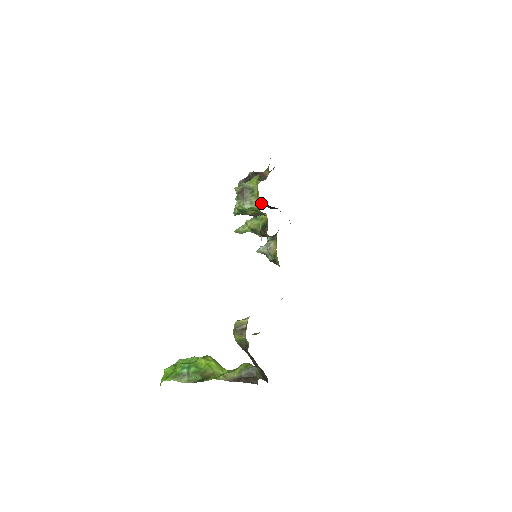
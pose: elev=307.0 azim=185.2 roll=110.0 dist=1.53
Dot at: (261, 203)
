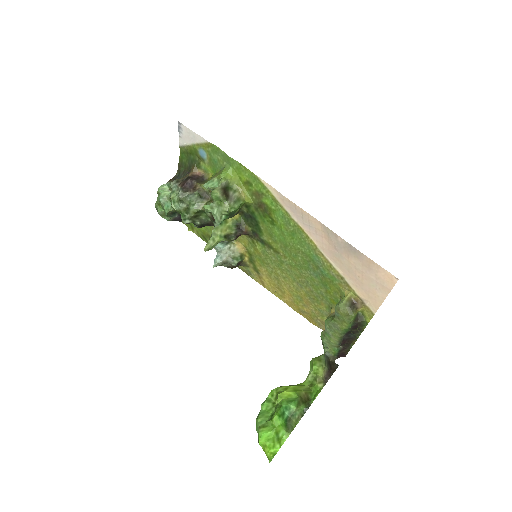
Dot at: (174, 219)
